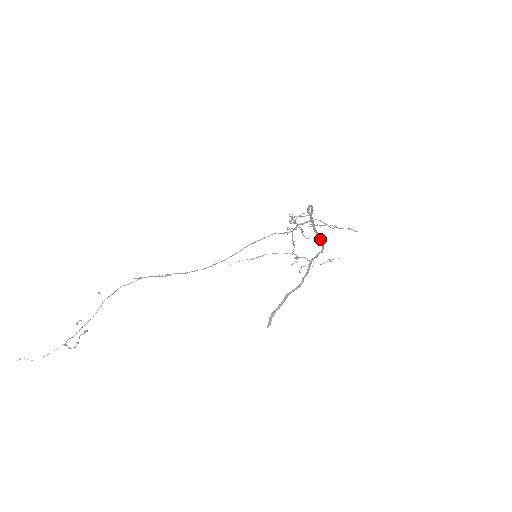
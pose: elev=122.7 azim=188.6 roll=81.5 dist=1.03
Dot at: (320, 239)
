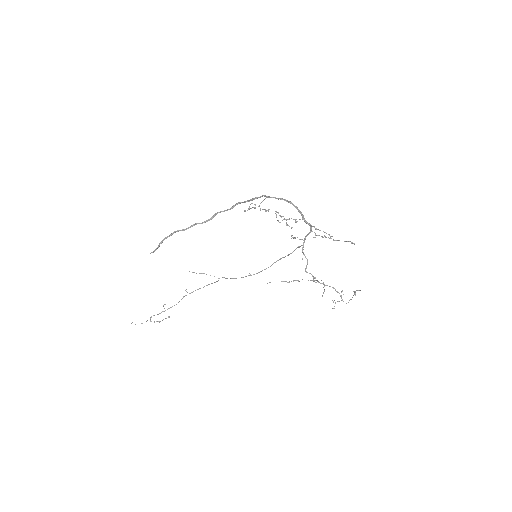
Dot at: (238, 203)
